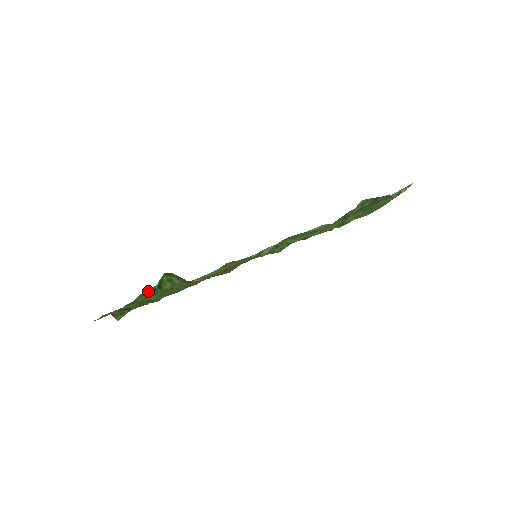
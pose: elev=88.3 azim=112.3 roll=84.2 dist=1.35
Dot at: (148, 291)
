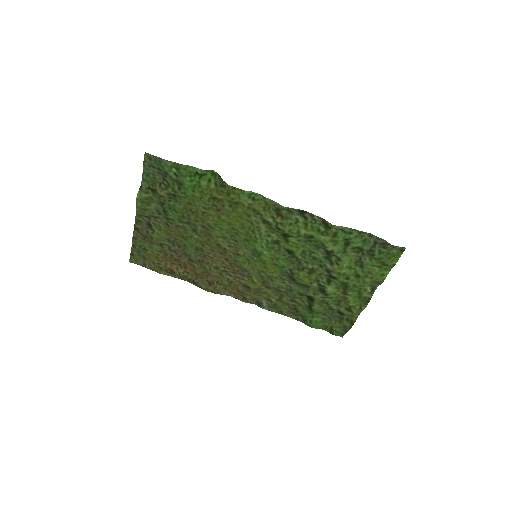
Dot at: (193, 170)
